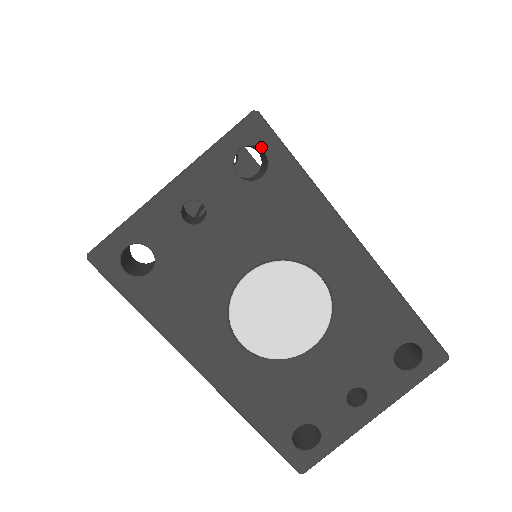
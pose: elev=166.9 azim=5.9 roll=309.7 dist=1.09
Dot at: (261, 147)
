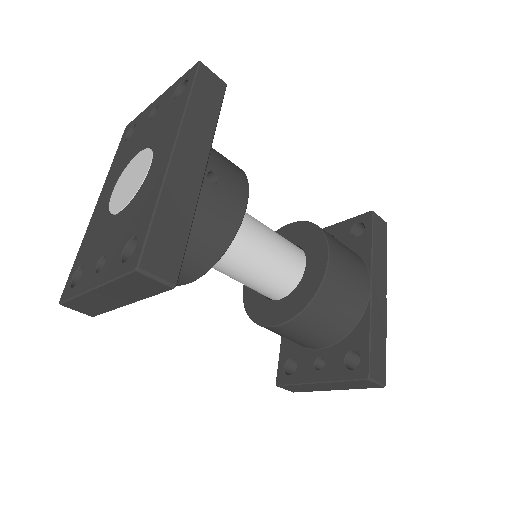
Dot at: (188, 80)
